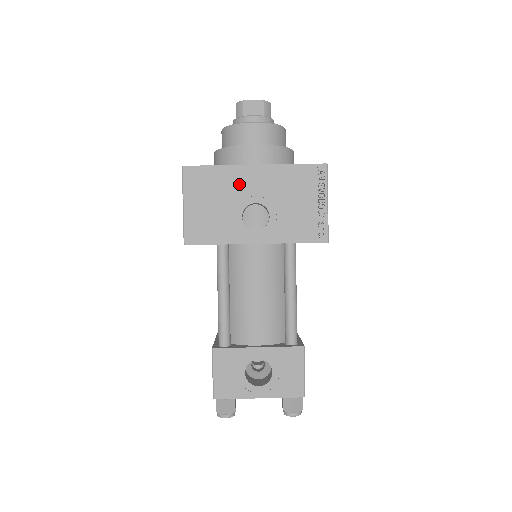
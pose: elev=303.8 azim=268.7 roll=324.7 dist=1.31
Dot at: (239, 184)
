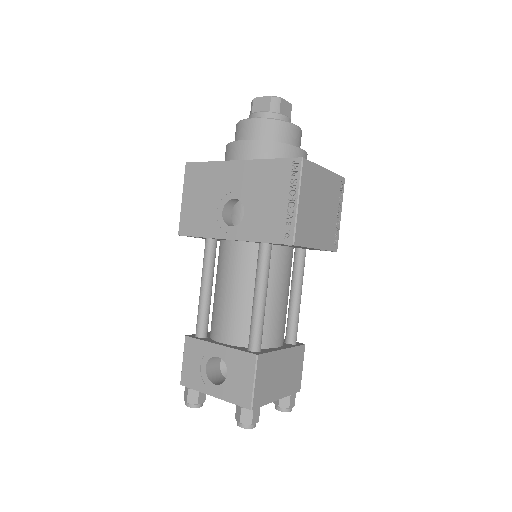
Dot at: (224, 179)
